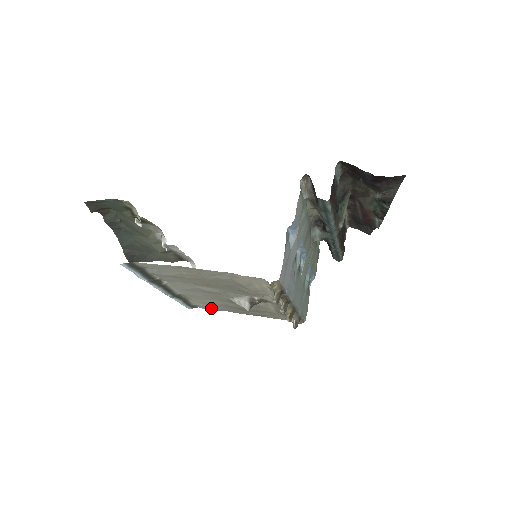
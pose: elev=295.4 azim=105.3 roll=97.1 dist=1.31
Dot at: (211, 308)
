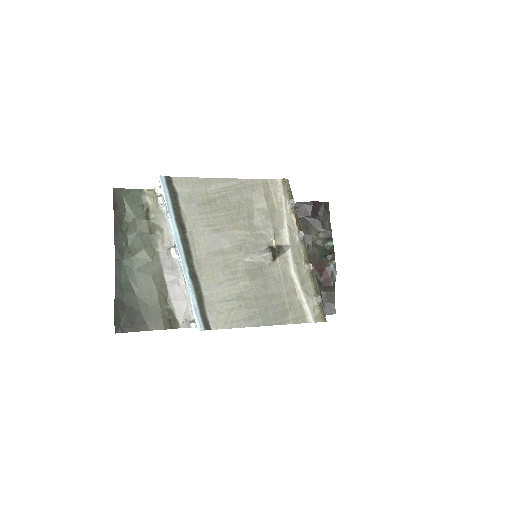
Dot at: (226, 321)
